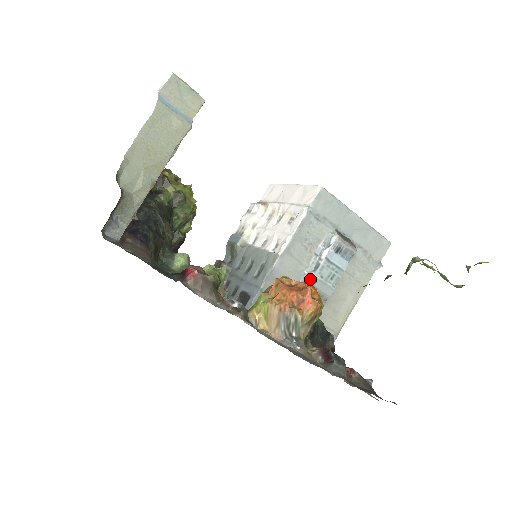
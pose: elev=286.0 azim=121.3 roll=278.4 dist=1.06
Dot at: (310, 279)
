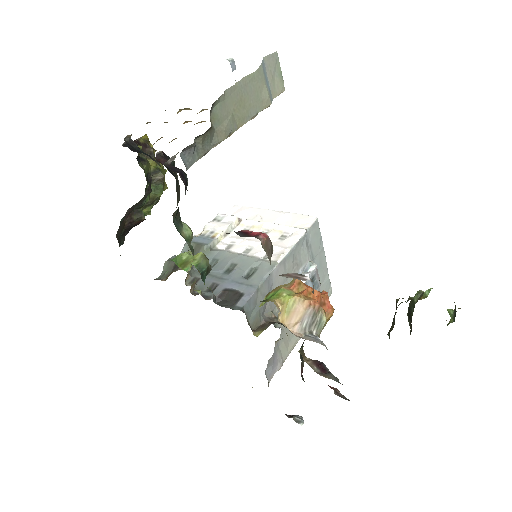
Dot at: occluded
